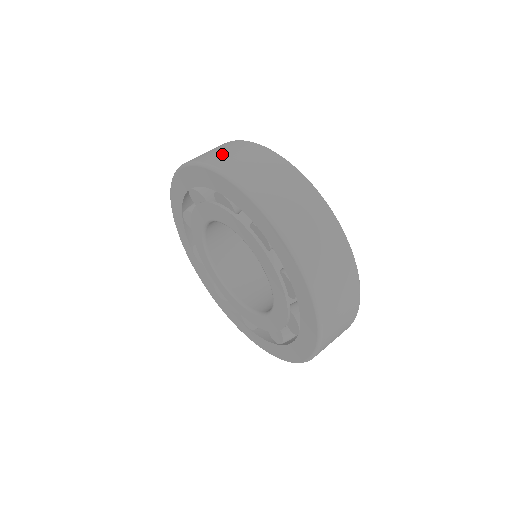
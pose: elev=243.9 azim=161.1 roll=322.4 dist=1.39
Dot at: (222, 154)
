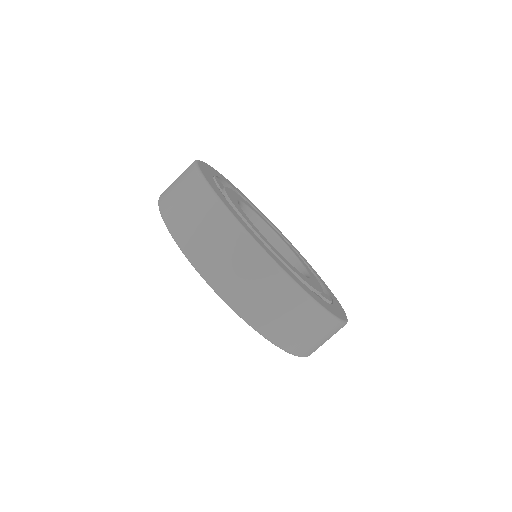
Dot at: (172, 190)
